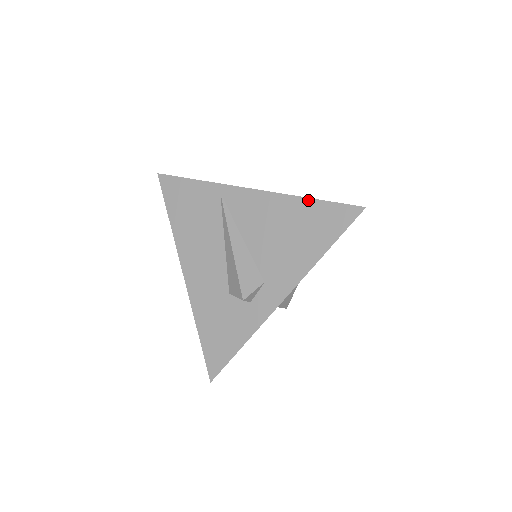
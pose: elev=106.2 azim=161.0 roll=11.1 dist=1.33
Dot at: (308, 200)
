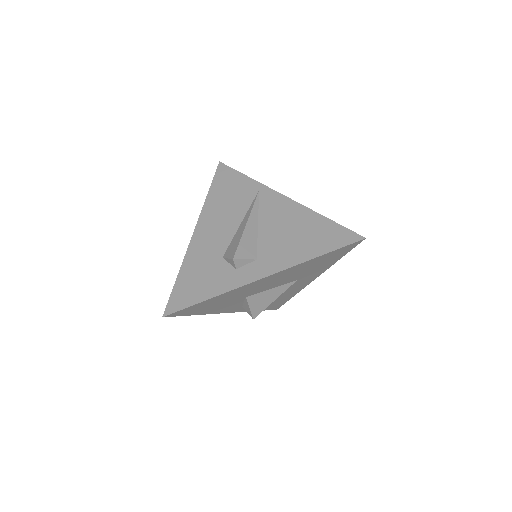
Dot at: (324, 218)
